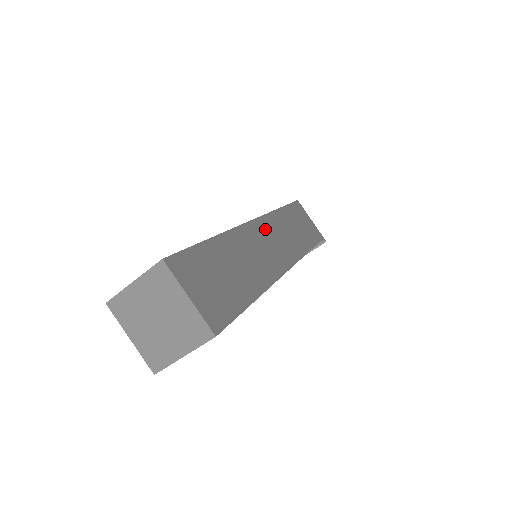
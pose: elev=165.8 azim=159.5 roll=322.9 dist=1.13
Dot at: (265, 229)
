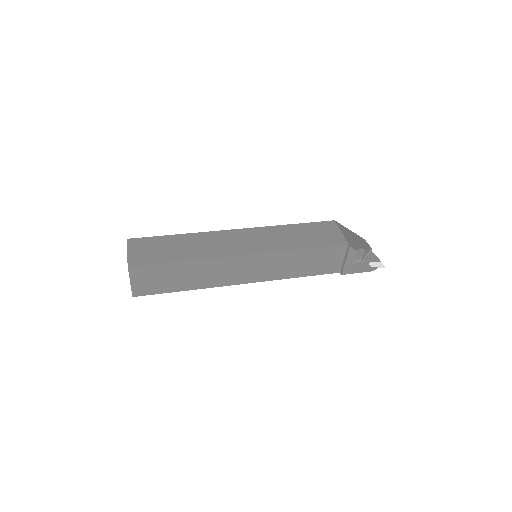
Dot at: (245, 234)
